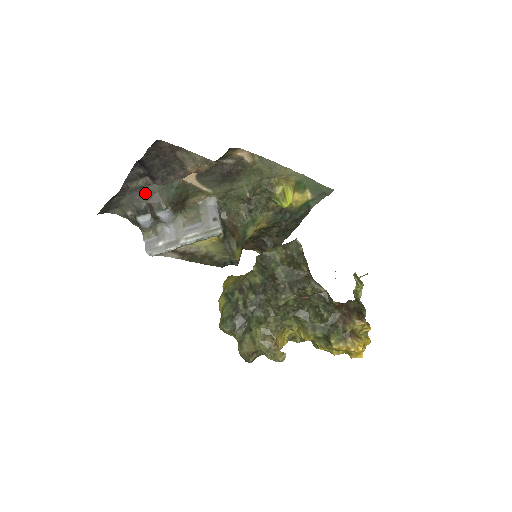
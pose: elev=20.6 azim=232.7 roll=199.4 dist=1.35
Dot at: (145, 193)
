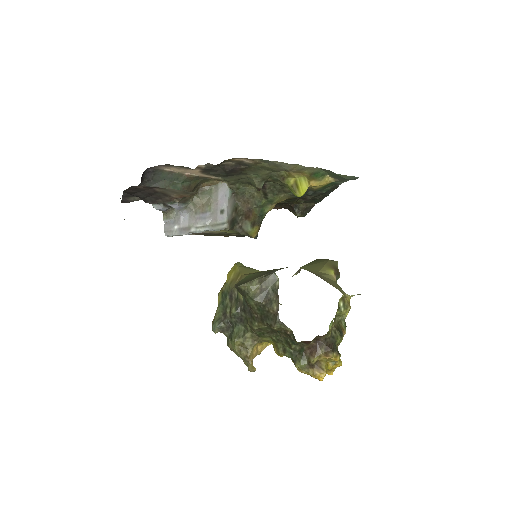
Dot at: occluded
